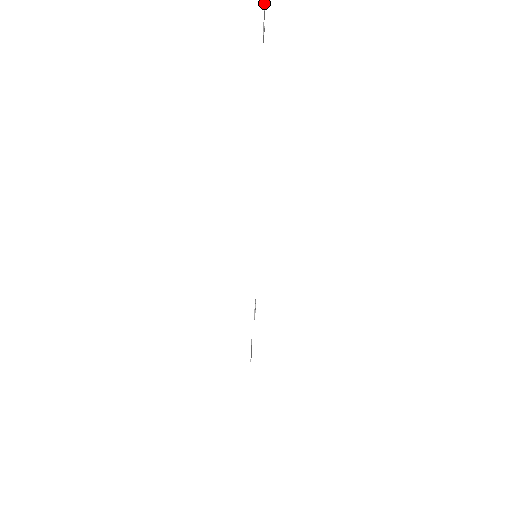
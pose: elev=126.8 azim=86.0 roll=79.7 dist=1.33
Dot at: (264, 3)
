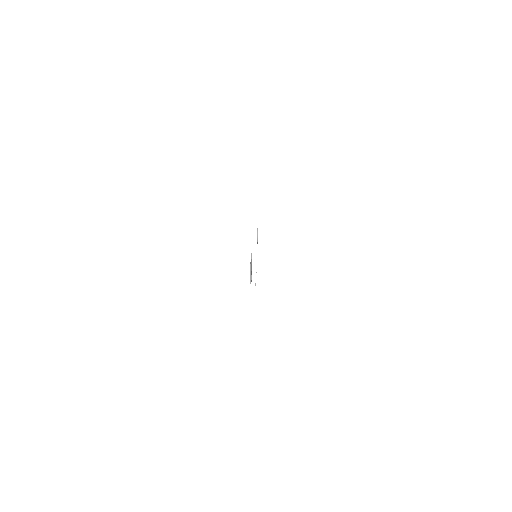
Dot at: occluded
